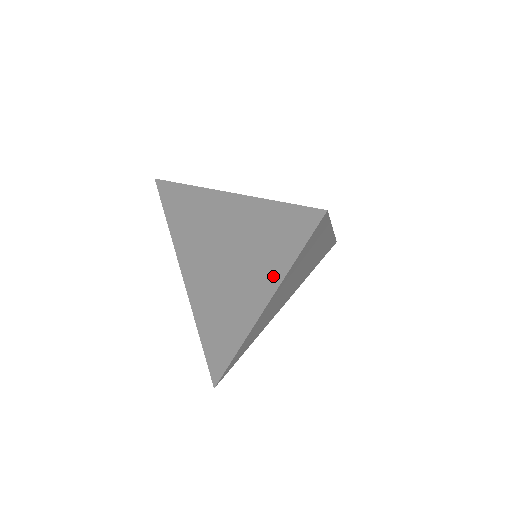
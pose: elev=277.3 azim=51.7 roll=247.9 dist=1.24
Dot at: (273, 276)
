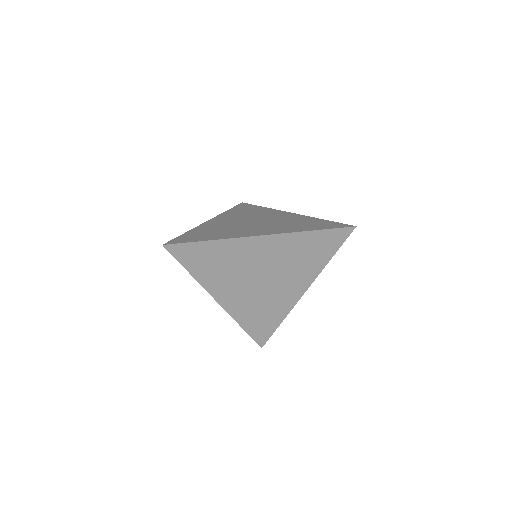
Dot at: (314, 271)
